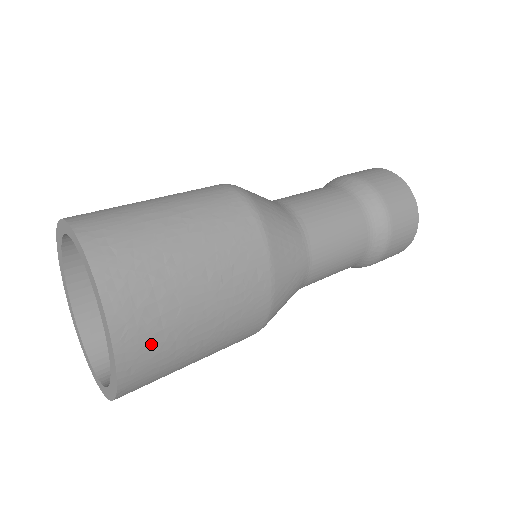
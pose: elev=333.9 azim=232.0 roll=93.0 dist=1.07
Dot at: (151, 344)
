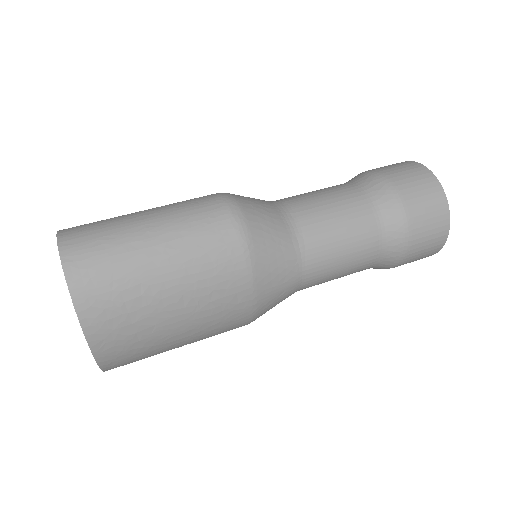
Dot at: (129, 350)
